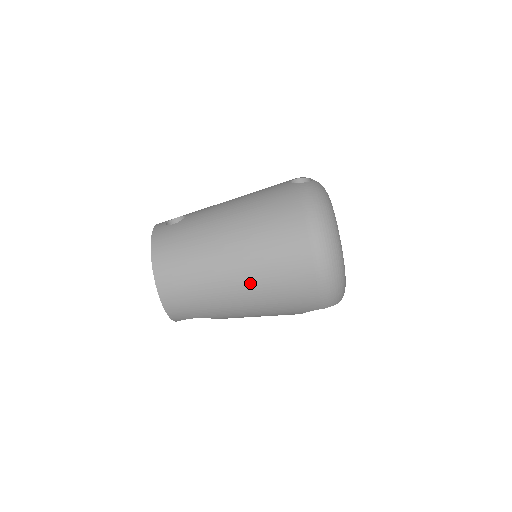
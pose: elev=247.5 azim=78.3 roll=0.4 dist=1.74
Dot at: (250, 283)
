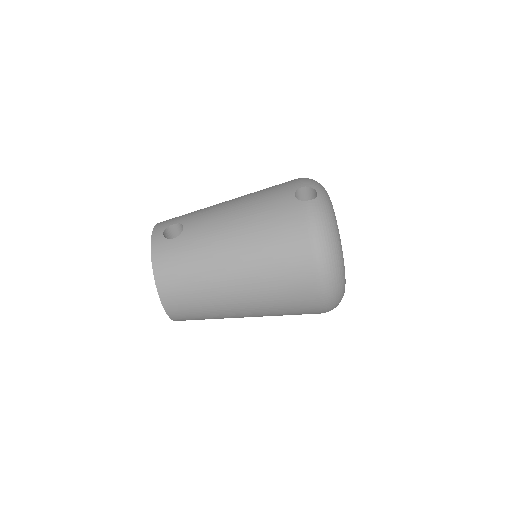
Dot at: (255, 304)
